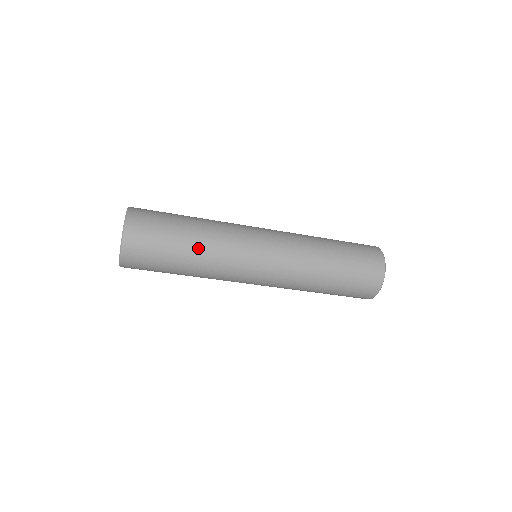
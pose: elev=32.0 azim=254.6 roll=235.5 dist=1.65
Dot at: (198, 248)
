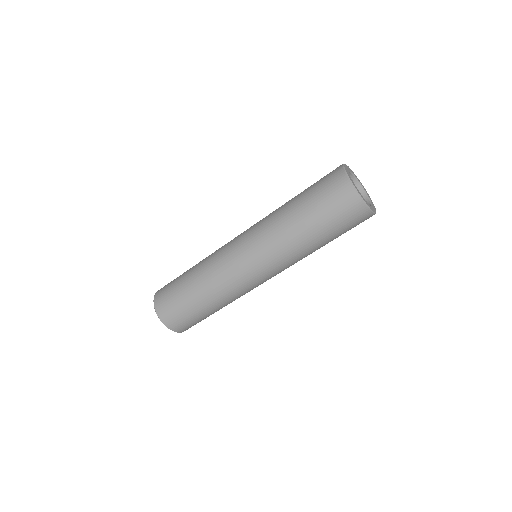
Dot at: (196, 270)
